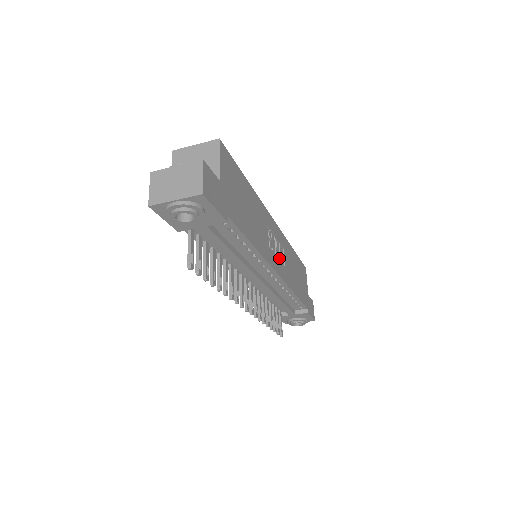
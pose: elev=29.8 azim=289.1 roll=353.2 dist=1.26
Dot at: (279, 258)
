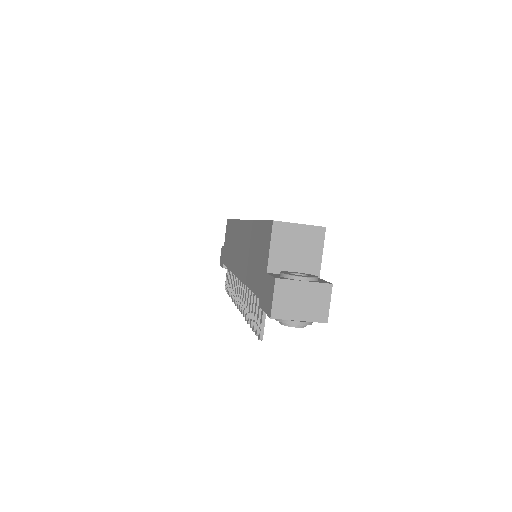
Dot at: occluded
